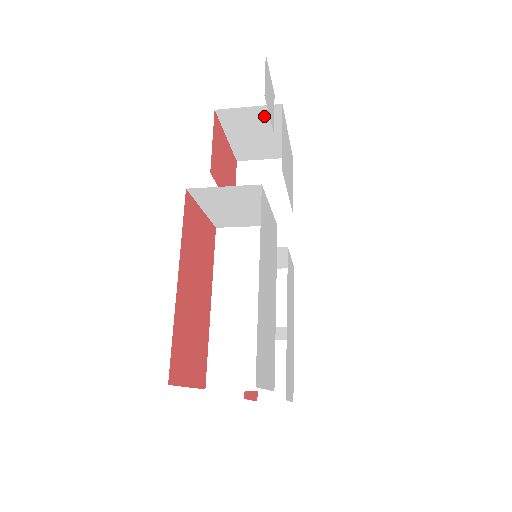
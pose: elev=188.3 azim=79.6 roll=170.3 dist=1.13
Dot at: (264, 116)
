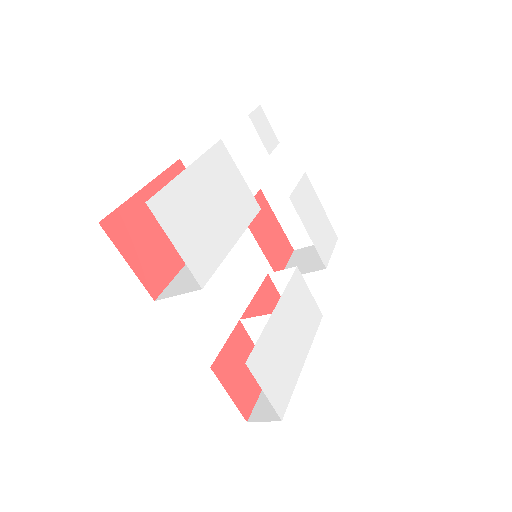
Dot at: occluded
